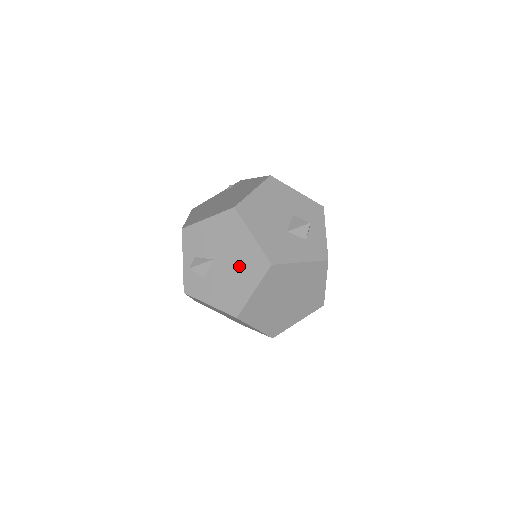
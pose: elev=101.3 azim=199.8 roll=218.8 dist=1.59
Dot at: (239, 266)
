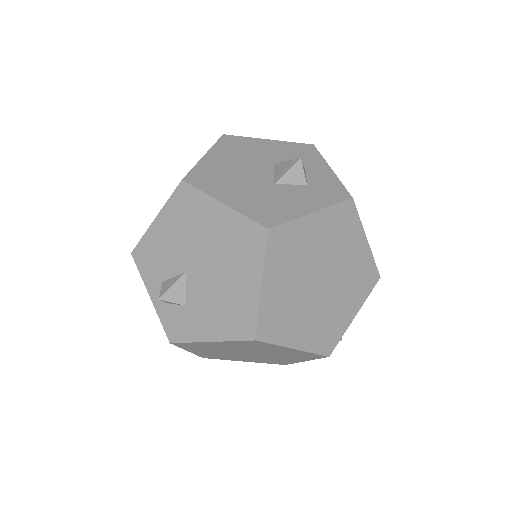
Dot at: (224, 259)
